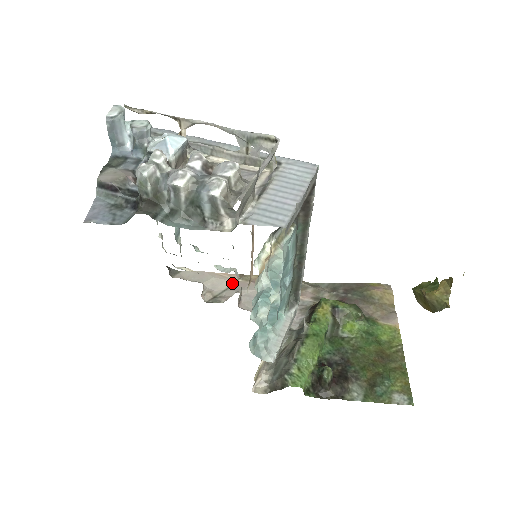
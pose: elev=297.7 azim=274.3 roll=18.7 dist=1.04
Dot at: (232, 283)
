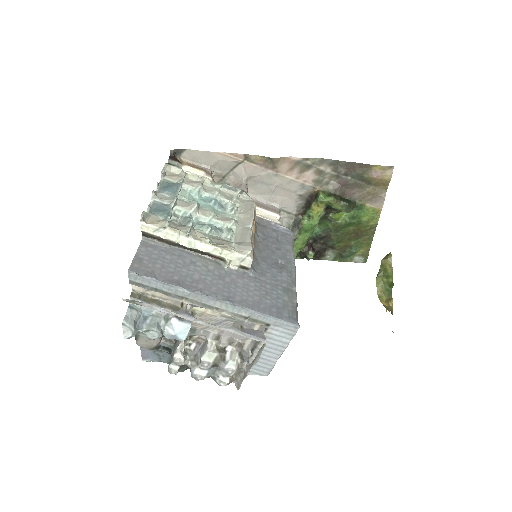
Dot at: (238, 163)
